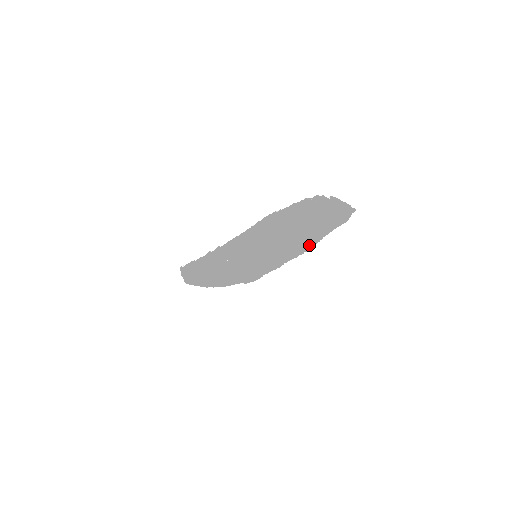
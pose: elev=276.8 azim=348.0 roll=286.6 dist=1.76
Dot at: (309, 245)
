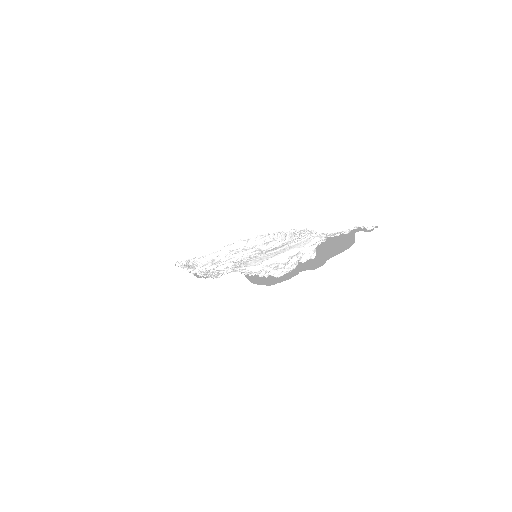
Dot at: (326, 233)
